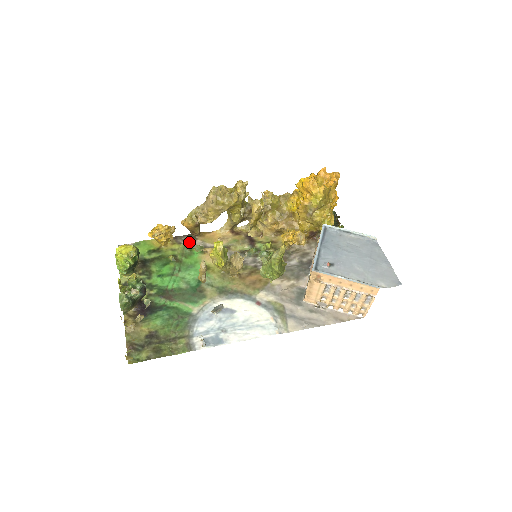
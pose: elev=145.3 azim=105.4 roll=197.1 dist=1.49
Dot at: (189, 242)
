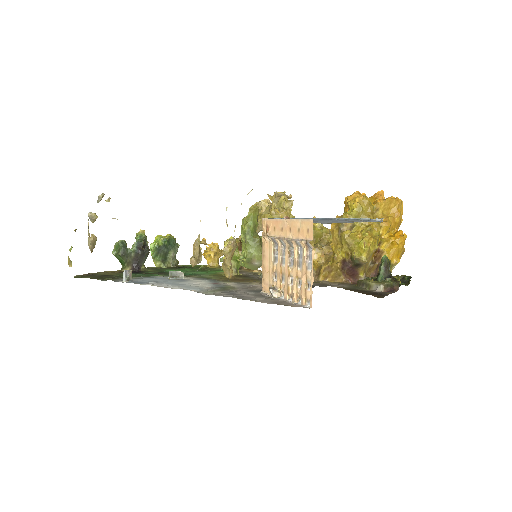
Dot at: occluded
